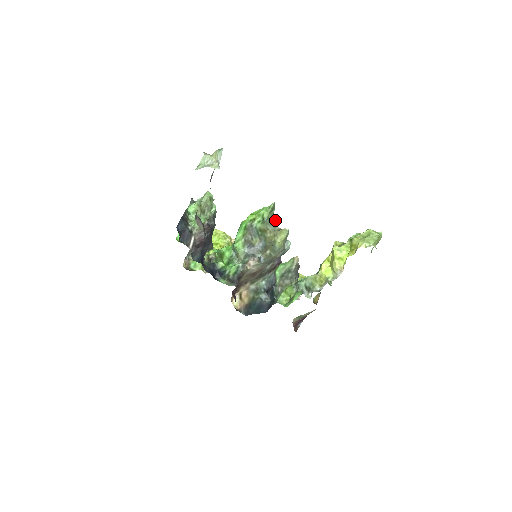
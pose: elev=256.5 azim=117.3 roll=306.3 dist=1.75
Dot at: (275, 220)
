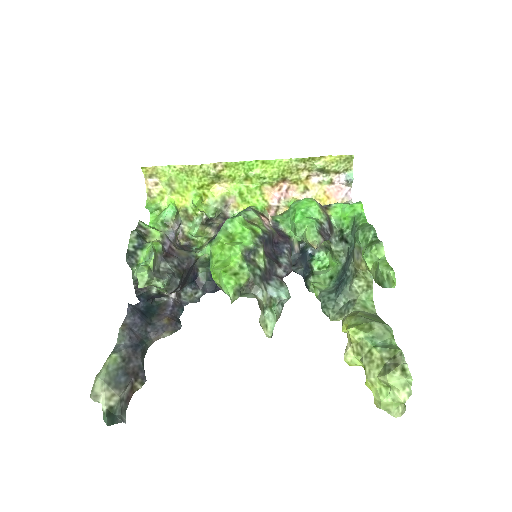
Dot at: (250, 280)
